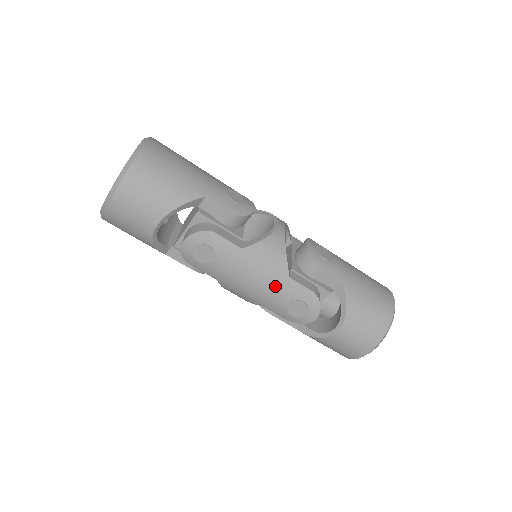
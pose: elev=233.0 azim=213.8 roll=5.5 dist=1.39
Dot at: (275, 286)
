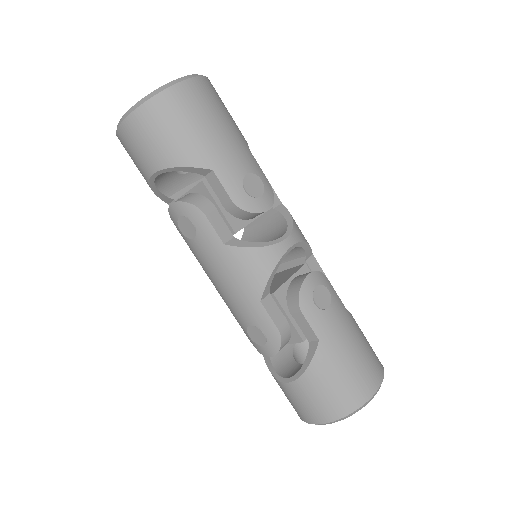
Dot at: (242, 300)
